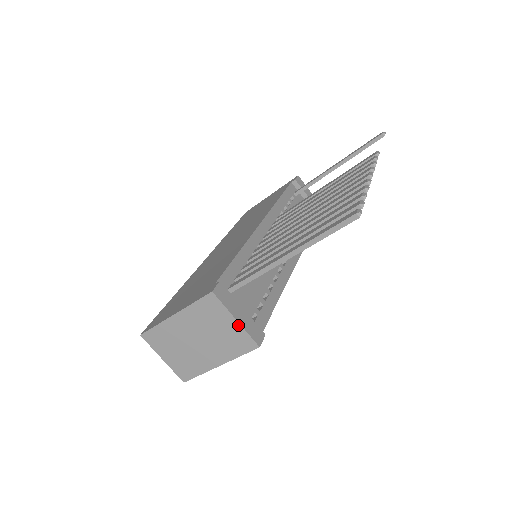
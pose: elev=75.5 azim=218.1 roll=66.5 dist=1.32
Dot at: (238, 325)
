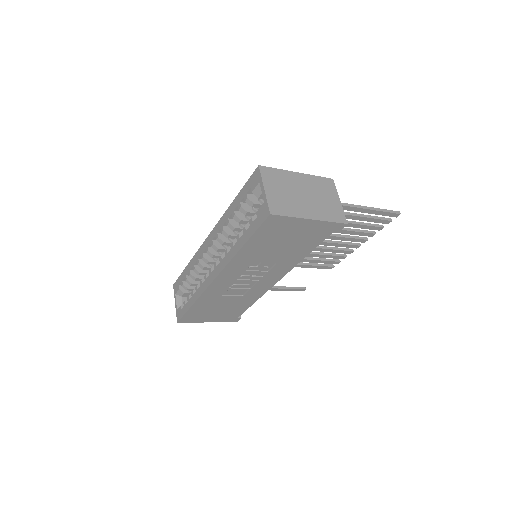
Dot at: (340, 204)
